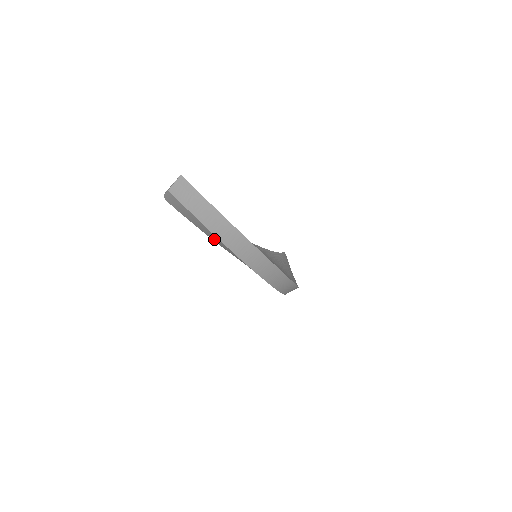
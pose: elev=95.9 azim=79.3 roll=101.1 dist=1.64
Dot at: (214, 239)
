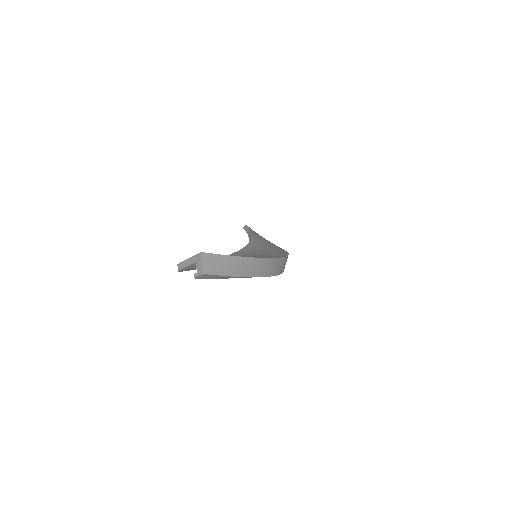
Dot at: occluded
